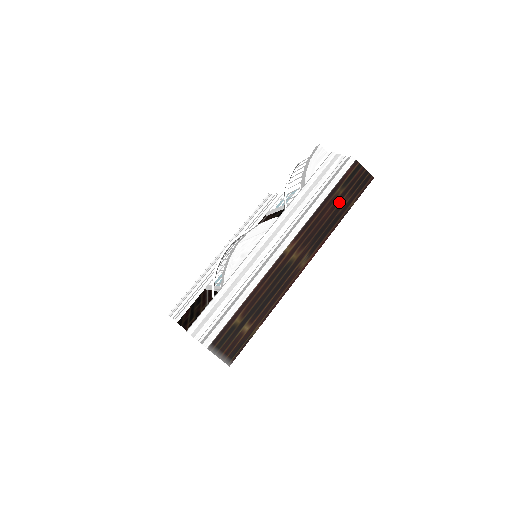
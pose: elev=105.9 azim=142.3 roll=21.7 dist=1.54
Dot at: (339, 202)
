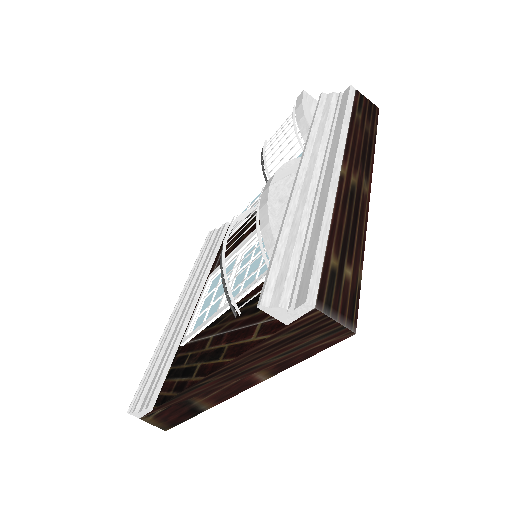
Dot at: (363, 126)
